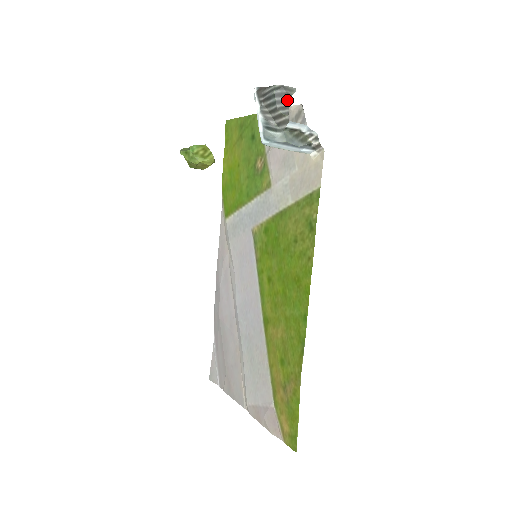
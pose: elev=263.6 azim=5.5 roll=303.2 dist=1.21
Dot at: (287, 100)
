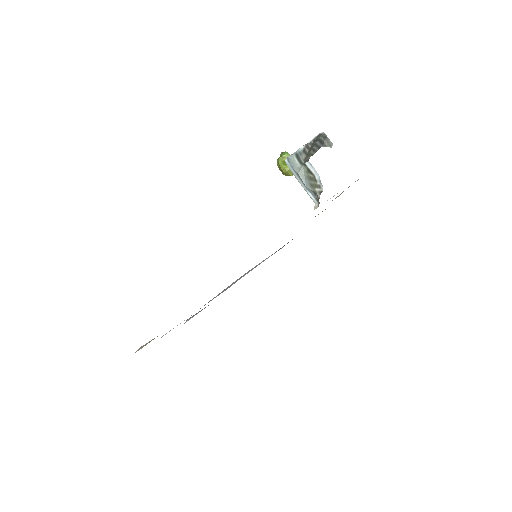
Dot at: (320, 147)
